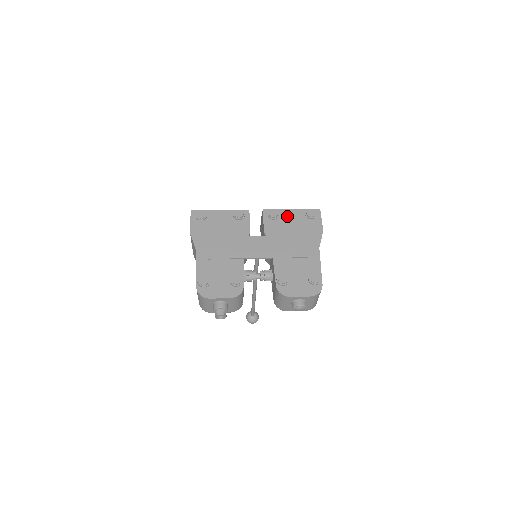
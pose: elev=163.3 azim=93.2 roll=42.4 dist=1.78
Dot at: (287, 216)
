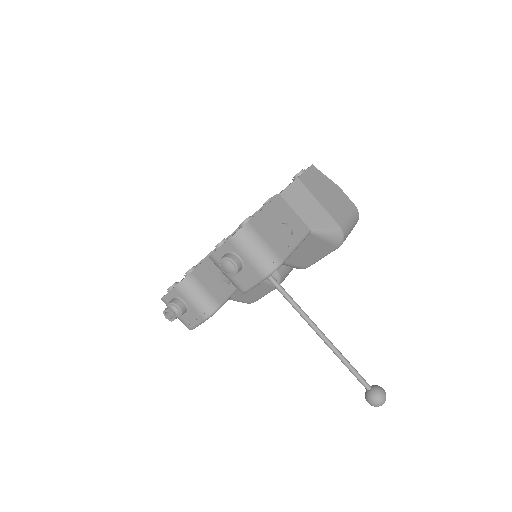
Dot at: occluded
